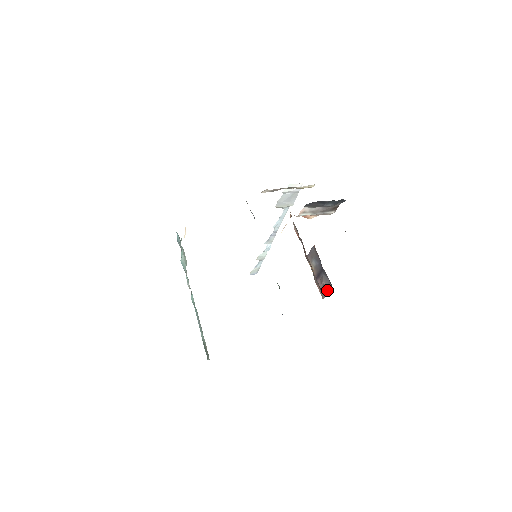
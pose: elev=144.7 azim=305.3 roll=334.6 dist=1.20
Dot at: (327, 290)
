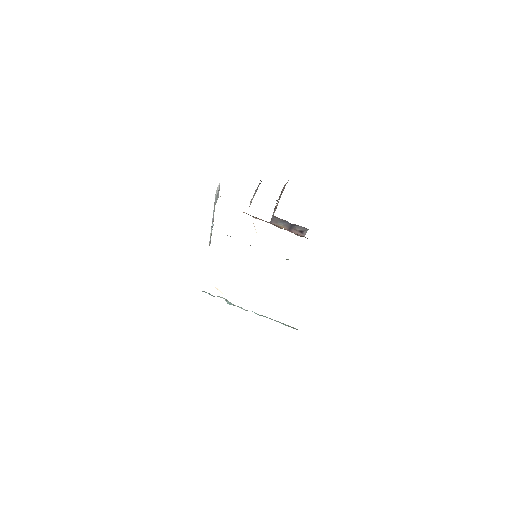
Dot at: (304, 232)
